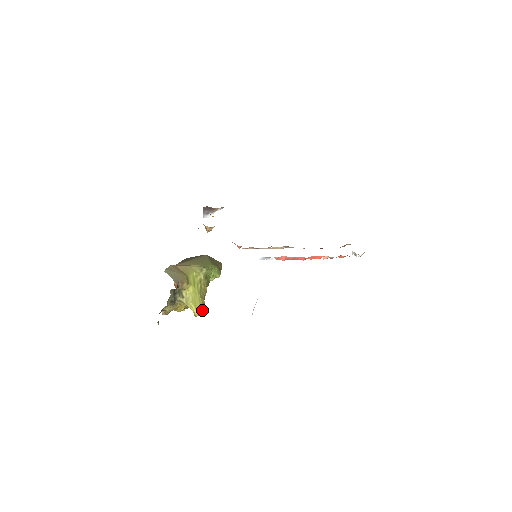
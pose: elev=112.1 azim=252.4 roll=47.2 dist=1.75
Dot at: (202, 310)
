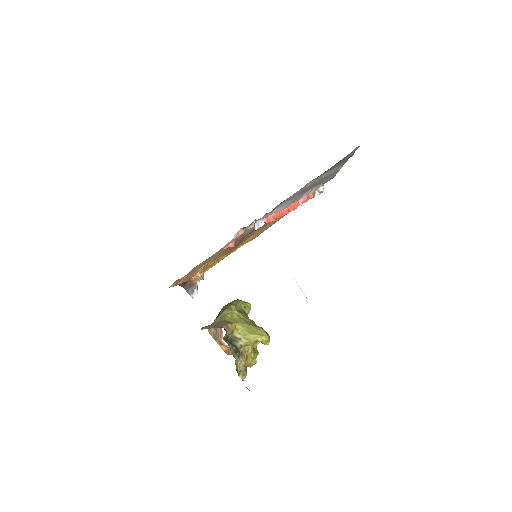
Dot at: occluded
